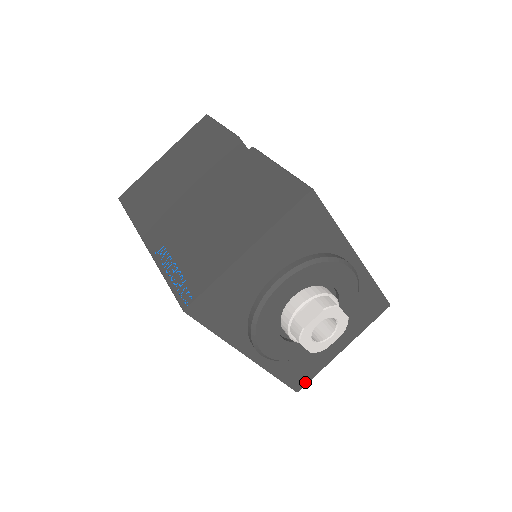
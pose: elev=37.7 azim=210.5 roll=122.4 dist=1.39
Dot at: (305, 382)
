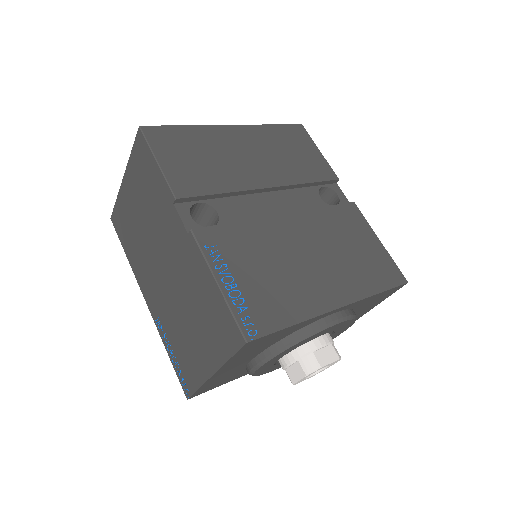
Dot at: occluded
